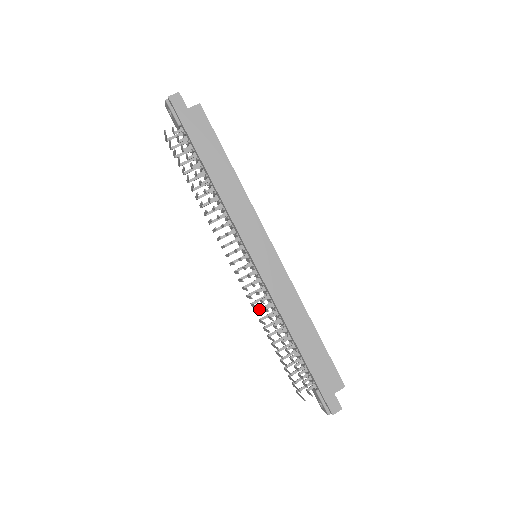
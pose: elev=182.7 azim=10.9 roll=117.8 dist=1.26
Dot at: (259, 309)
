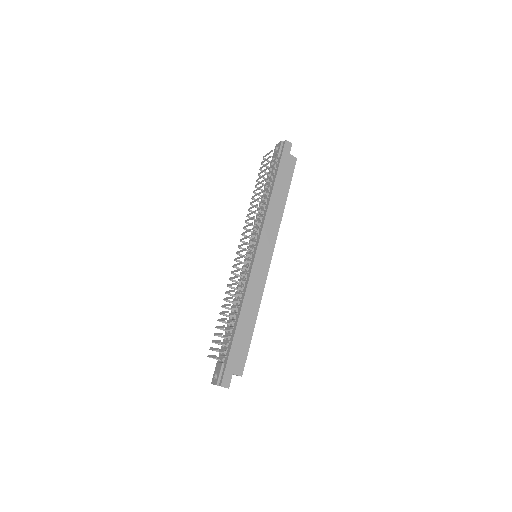
Dot at: (231, 286)
